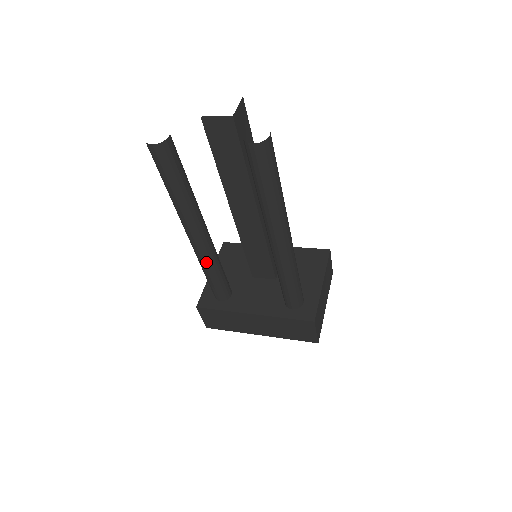
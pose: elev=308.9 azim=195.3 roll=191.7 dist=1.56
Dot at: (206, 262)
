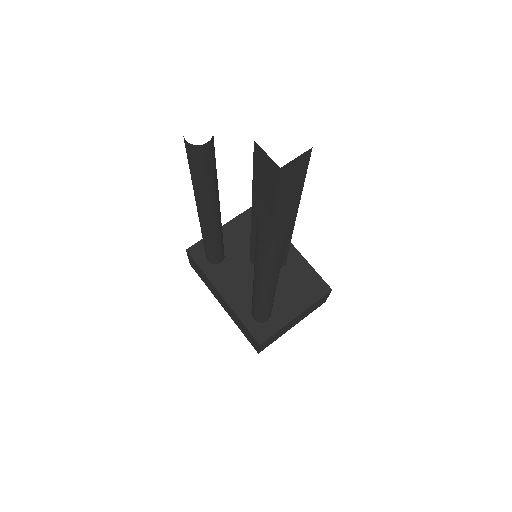
Dot at: (205, 235)
